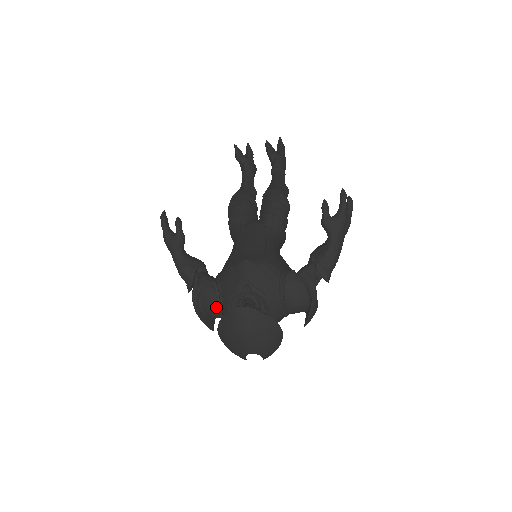
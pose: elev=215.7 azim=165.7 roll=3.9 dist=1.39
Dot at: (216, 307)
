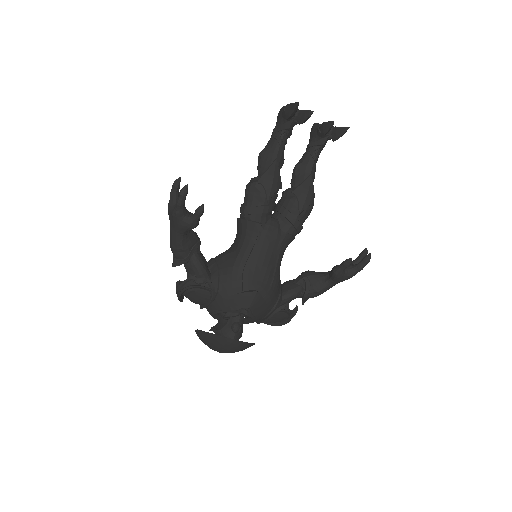
Dot at: (203, 303)
